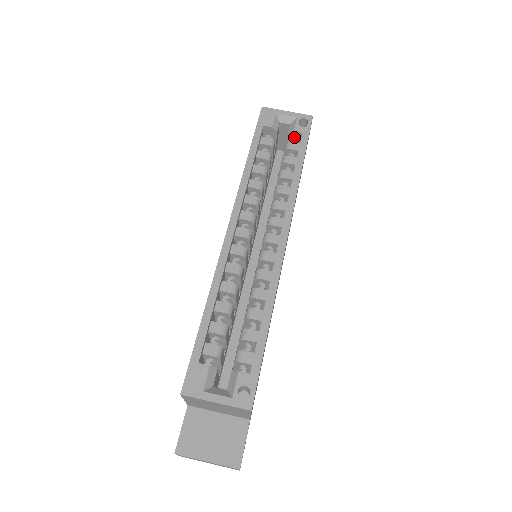
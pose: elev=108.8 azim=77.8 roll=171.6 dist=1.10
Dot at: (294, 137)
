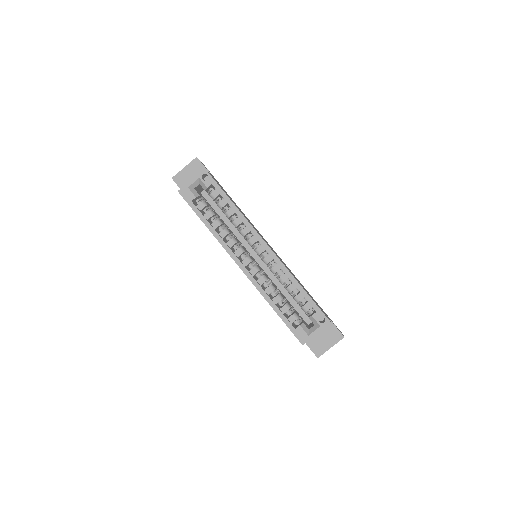
Dot at: (209, 188)
